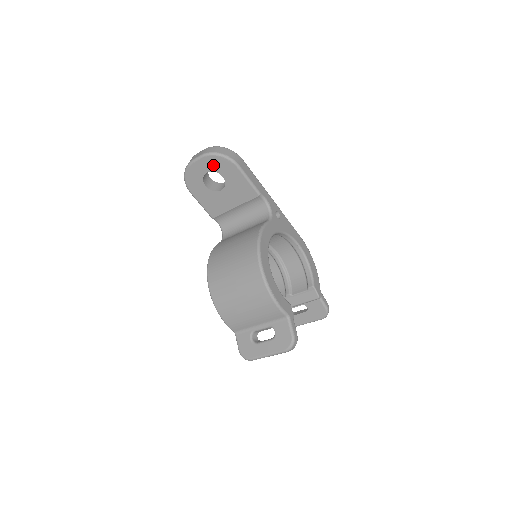
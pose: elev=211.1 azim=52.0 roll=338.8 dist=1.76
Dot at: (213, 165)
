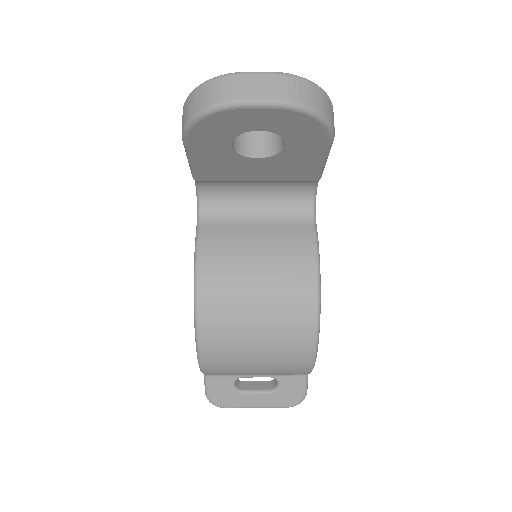
Dot at: (286, 125)
